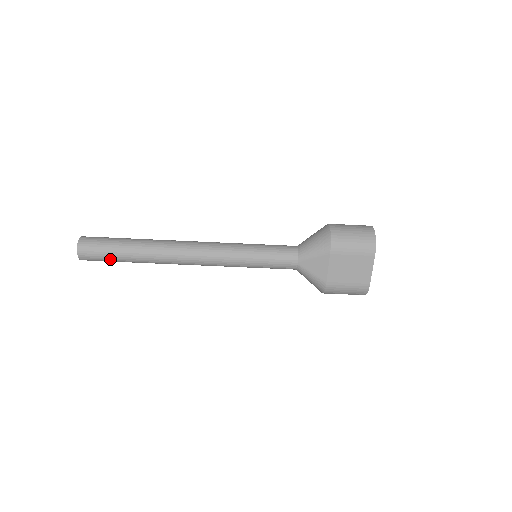
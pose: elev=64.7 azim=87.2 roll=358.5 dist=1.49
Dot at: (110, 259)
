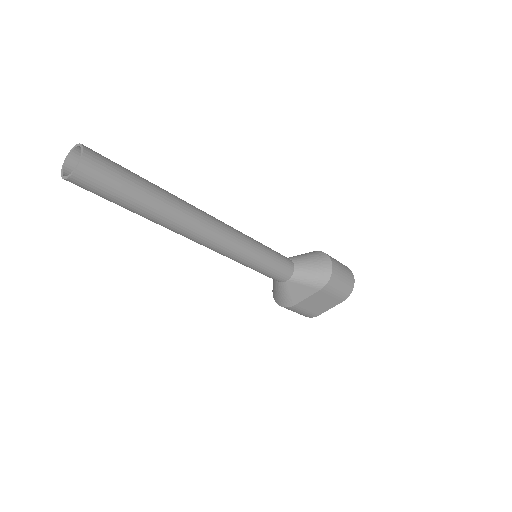
Dot at: (111, 200)
